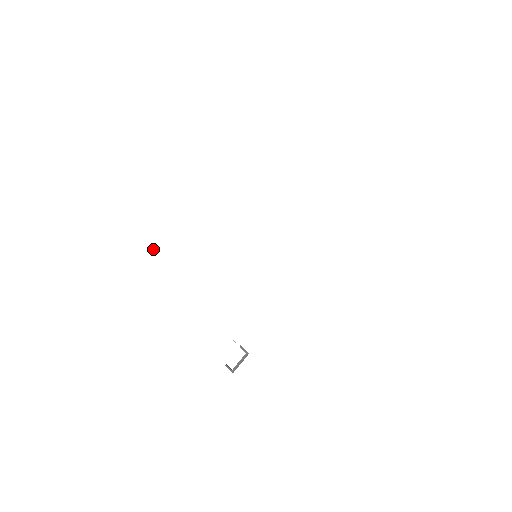
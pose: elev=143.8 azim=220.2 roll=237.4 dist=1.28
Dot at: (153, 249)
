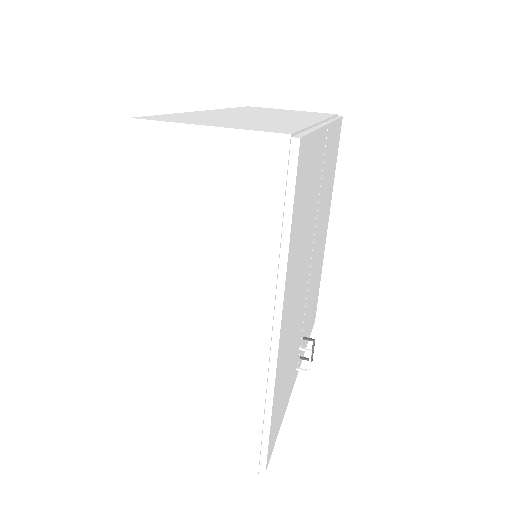
Dot at: (219, 398)
